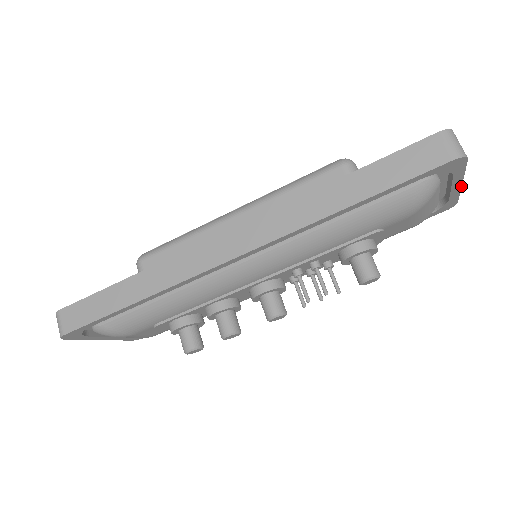
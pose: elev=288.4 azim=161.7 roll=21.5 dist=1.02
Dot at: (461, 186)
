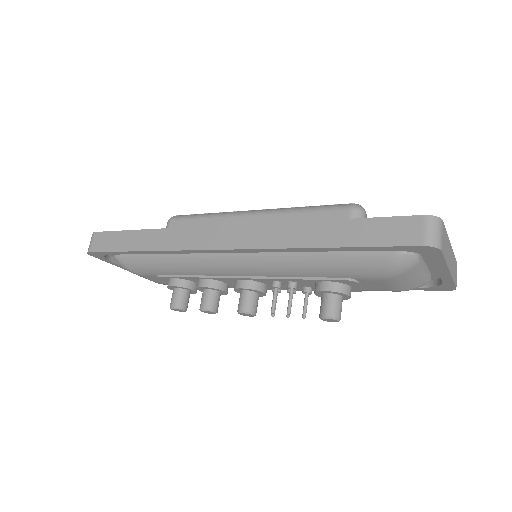
Dot at: (450, 273)
